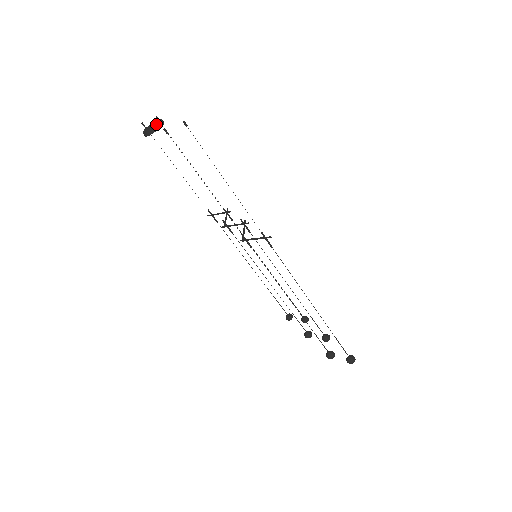
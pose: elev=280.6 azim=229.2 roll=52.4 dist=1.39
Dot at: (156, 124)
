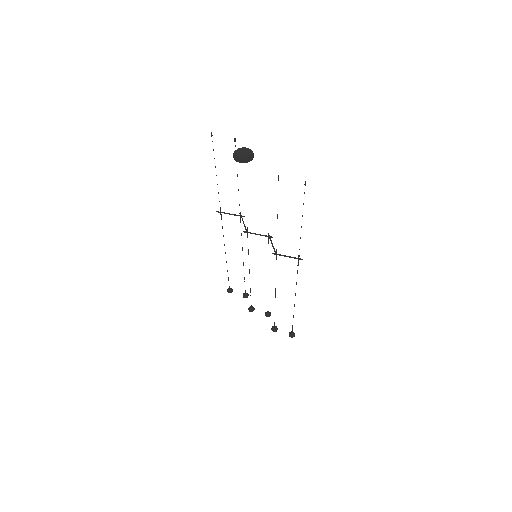
Dot at: (251, 156)
